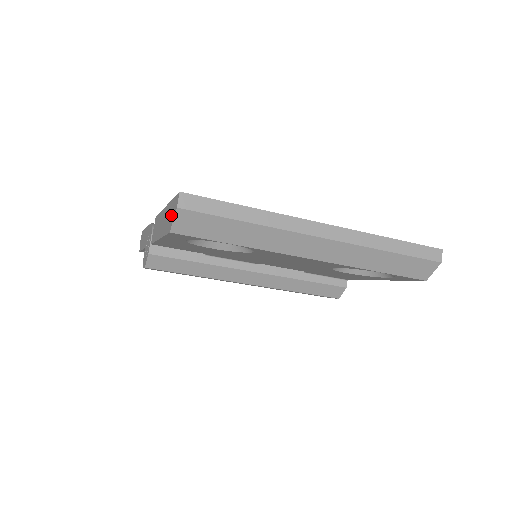
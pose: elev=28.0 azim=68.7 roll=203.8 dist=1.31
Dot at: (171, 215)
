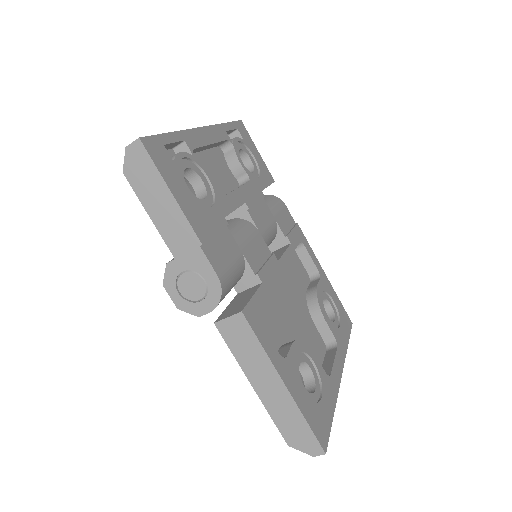
Dot at: (299, 437)
